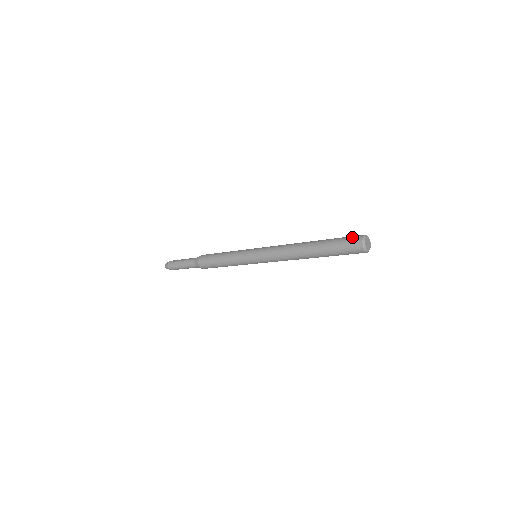
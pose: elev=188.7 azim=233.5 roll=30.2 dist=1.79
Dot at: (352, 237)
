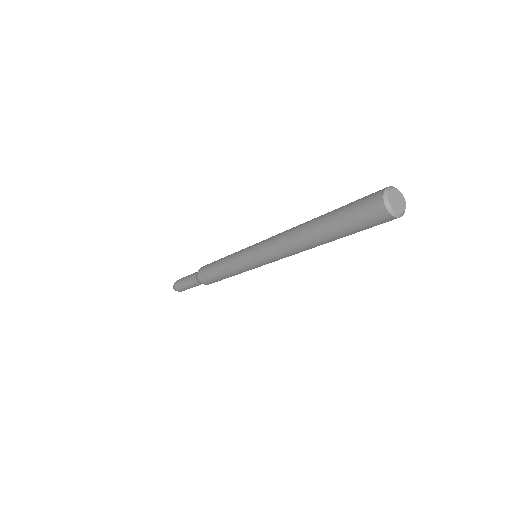
Dot at: occluded
